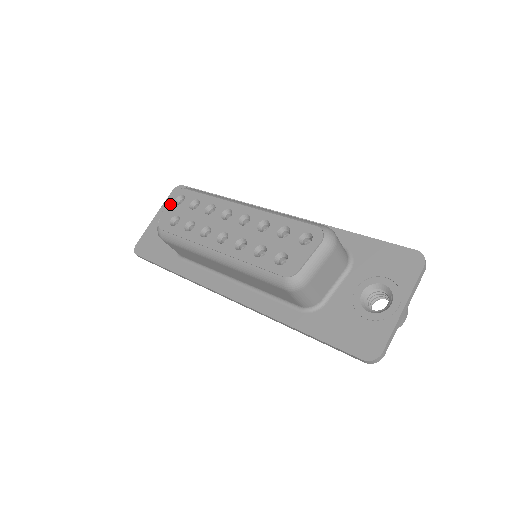
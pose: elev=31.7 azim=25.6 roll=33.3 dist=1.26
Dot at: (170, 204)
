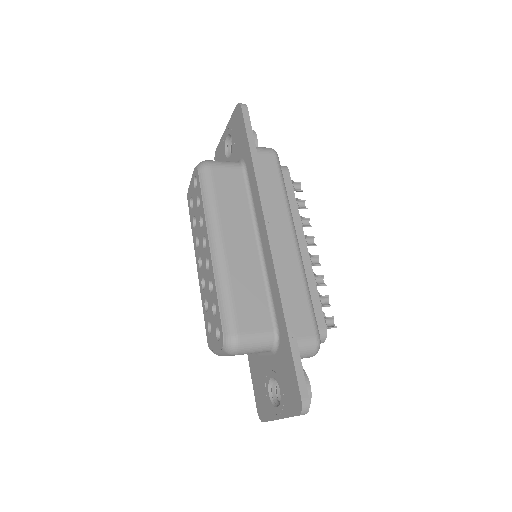
Dot at: (192, 179)
